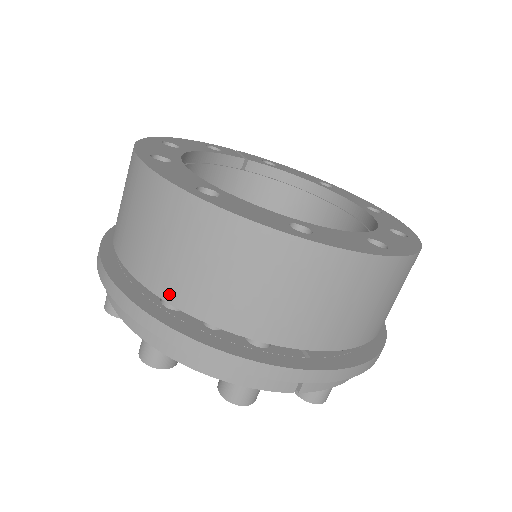
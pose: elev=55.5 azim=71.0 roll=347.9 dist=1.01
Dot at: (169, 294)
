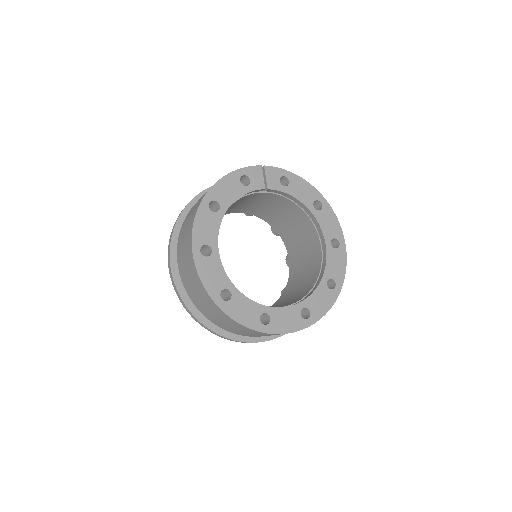
Dot at: (203, 313)
